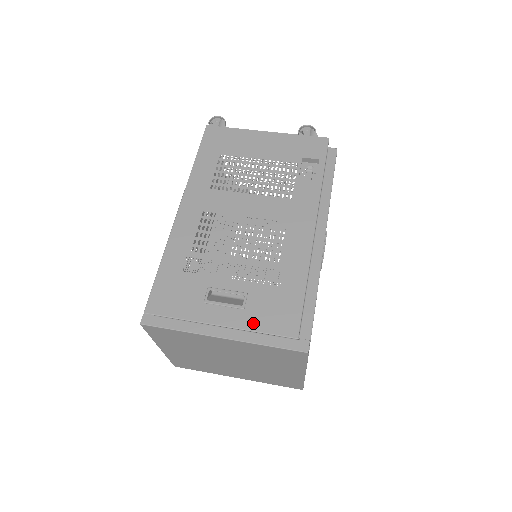
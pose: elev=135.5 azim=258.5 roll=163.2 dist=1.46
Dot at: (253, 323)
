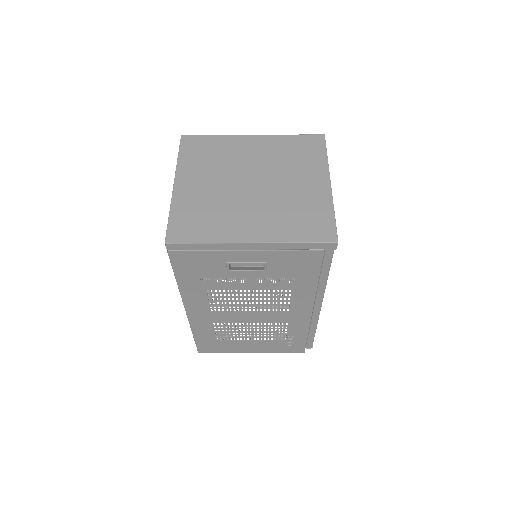
Dot at: occluded
